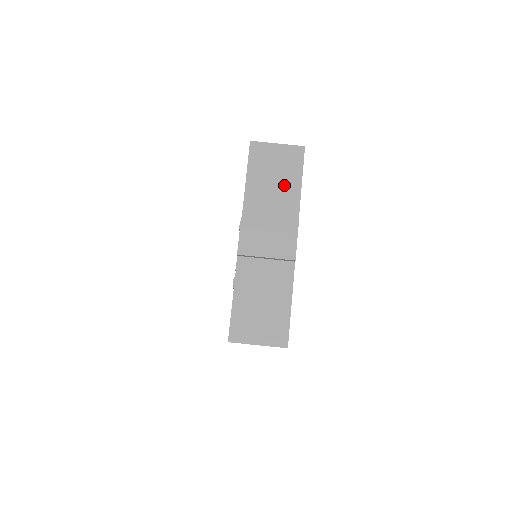
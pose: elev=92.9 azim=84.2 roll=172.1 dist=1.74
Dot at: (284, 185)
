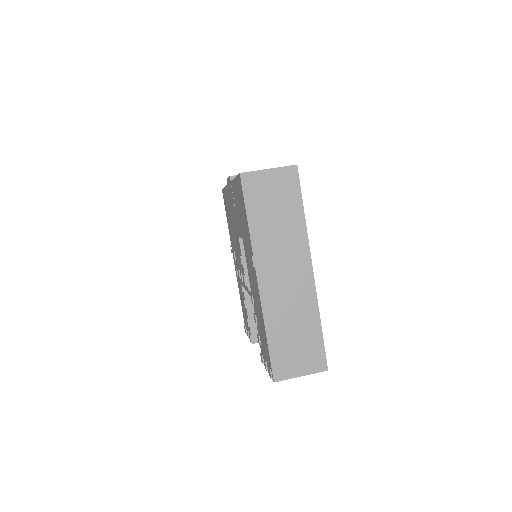
Dot at: occluded
